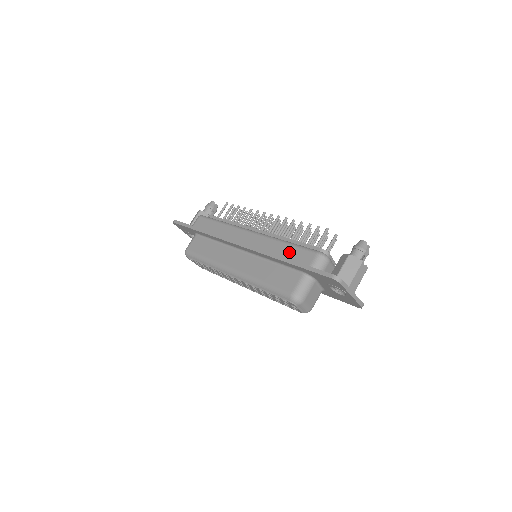
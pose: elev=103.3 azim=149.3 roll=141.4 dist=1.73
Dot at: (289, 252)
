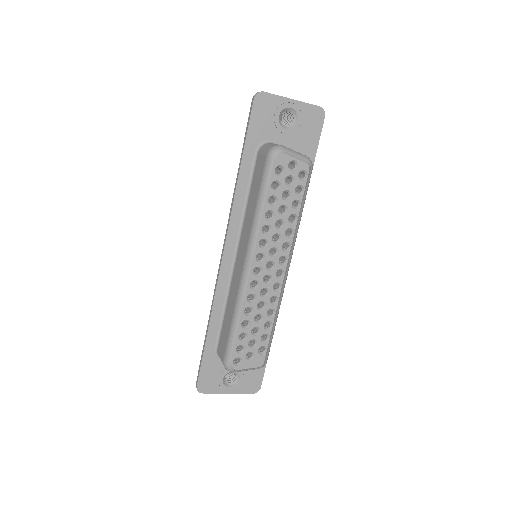
Dot at: occluded
